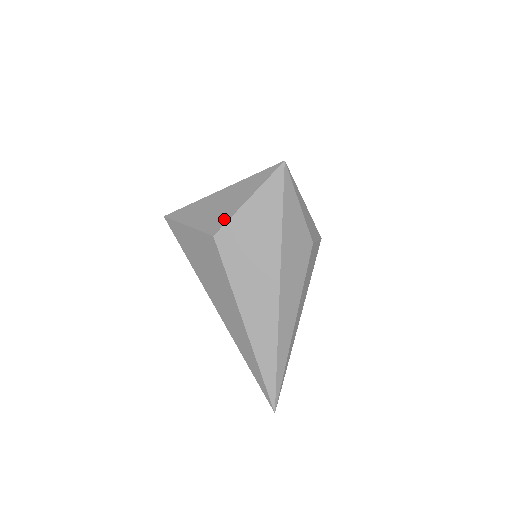
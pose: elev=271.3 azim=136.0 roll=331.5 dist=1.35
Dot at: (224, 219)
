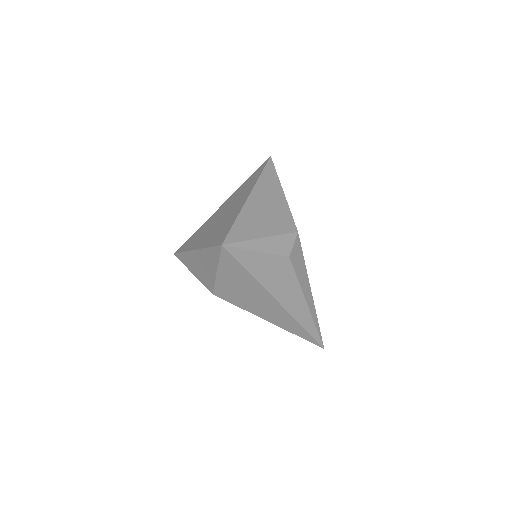
Dot at: (211, 283)
